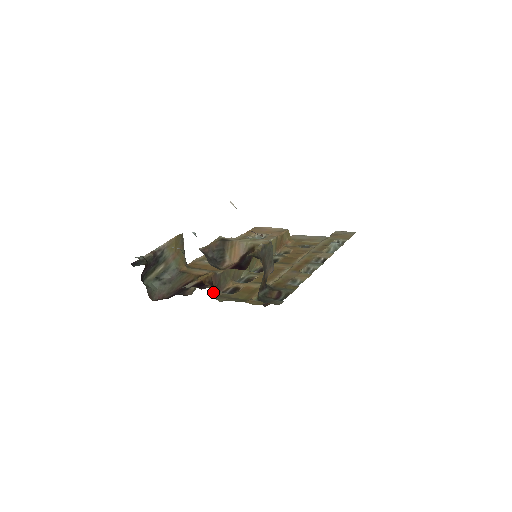
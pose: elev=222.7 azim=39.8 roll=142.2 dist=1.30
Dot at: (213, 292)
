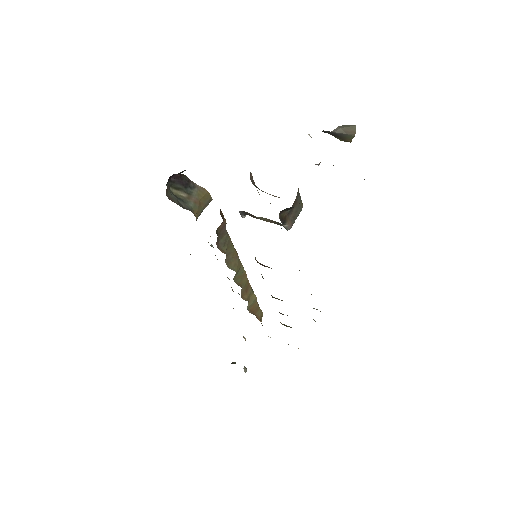
Dot at: (216, 230)
